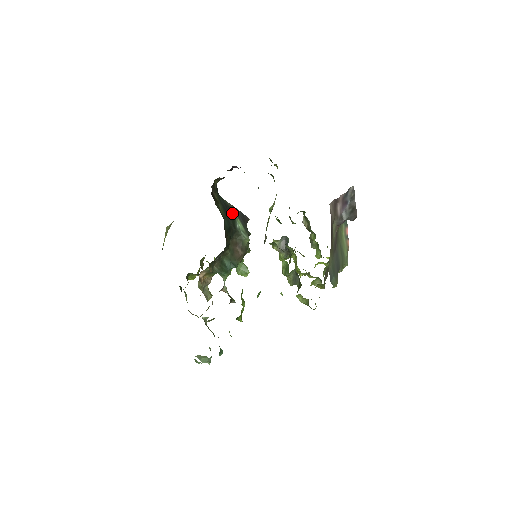
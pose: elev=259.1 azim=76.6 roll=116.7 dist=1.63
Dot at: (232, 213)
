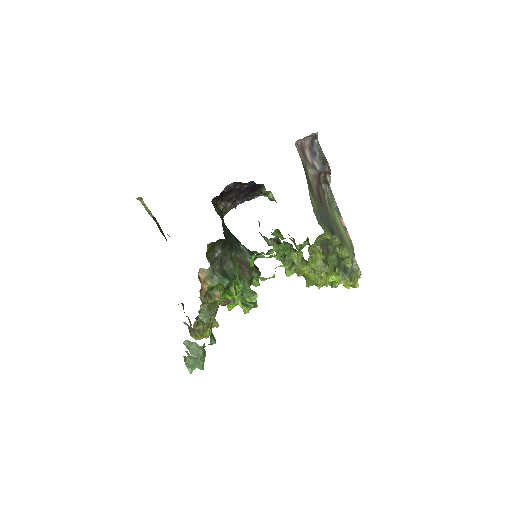
Dot at: (237, 239)
